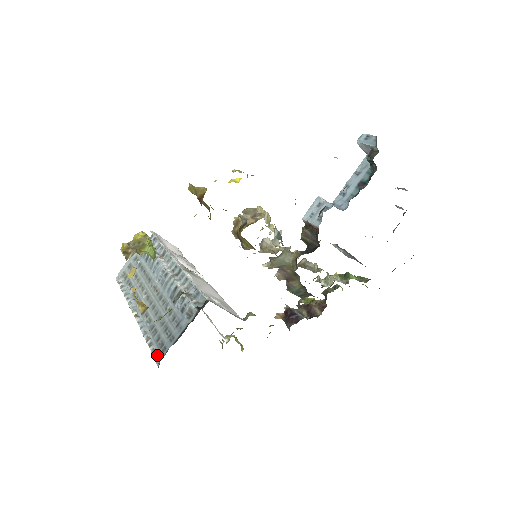
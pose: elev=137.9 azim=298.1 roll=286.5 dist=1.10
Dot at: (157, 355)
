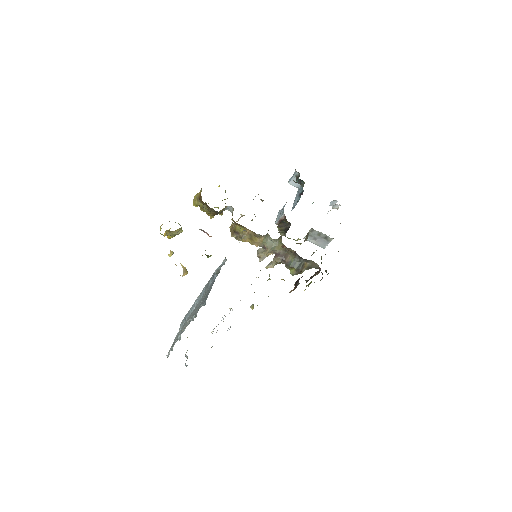
Dot at: (203, 304)
